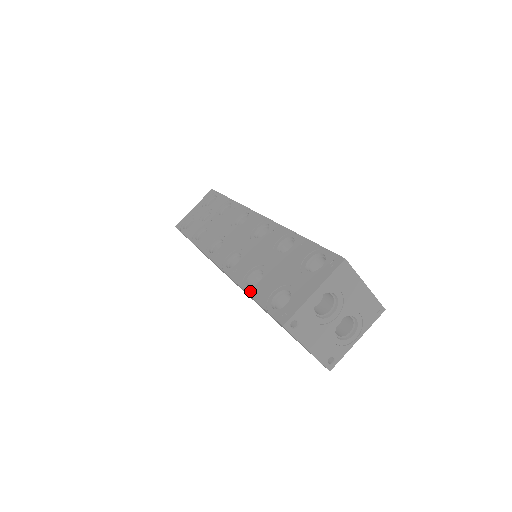
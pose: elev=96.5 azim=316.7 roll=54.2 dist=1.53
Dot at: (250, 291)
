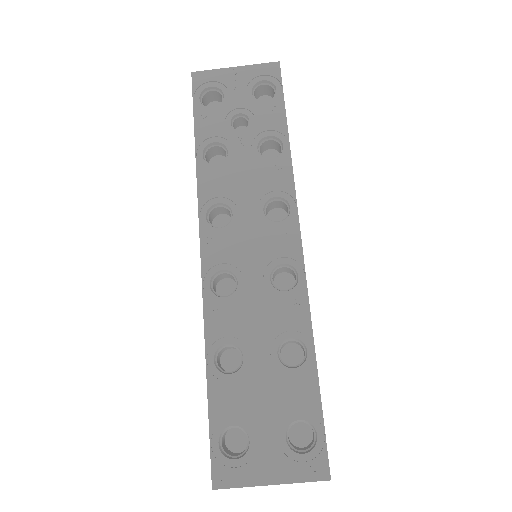
Dot at: (211, 378)
